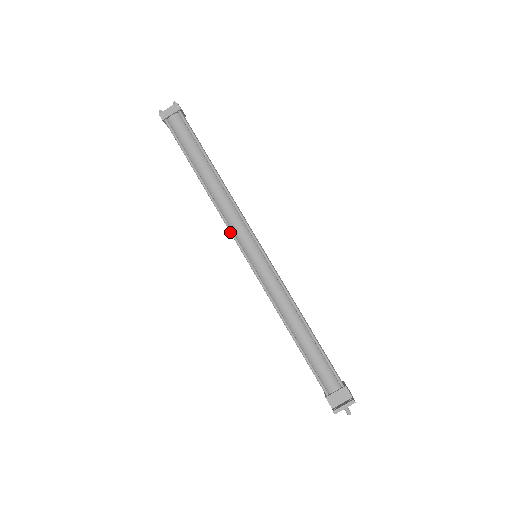
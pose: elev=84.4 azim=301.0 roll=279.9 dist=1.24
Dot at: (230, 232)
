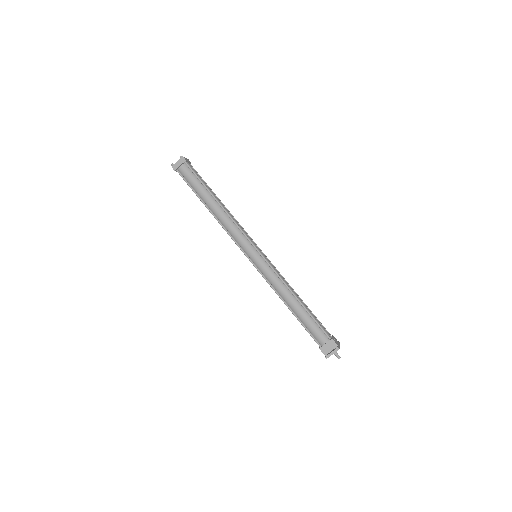
Dot at: occluded
